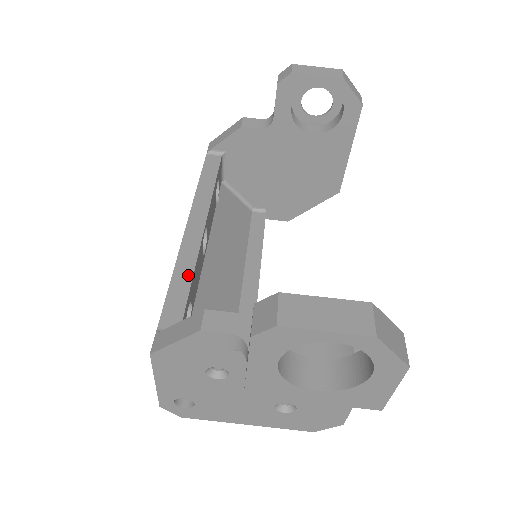
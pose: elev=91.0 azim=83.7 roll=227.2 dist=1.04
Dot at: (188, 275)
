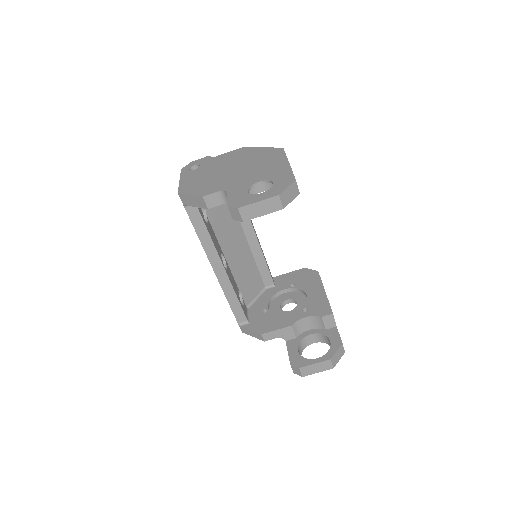
Dot at: (234, 297)
